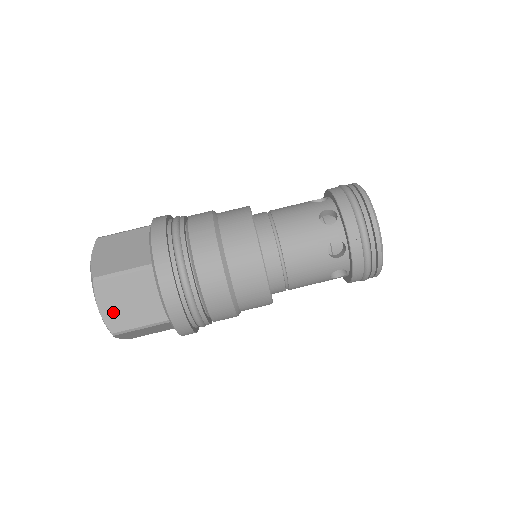
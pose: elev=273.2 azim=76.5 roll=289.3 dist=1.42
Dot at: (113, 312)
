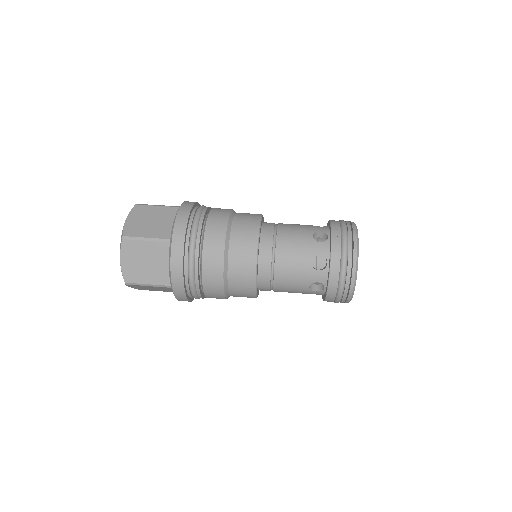
Dot at: (134, 224)
